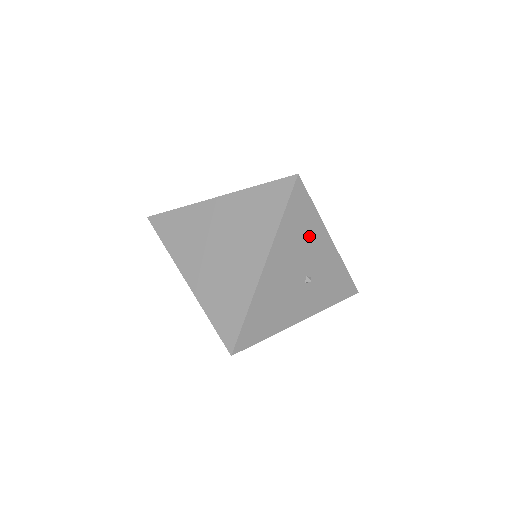
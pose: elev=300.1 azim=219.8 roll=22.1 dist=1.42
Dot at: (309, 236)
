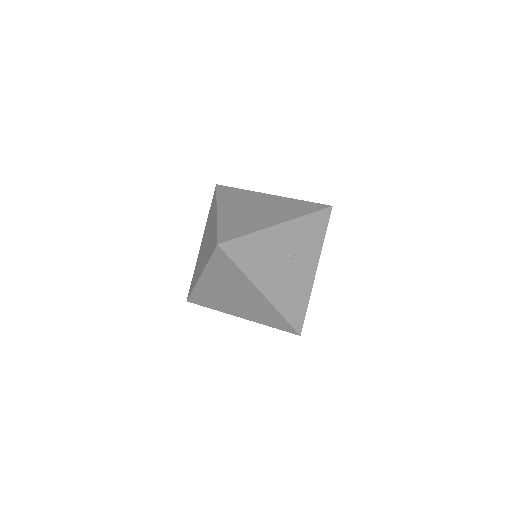
Dot at: (264, 246)
